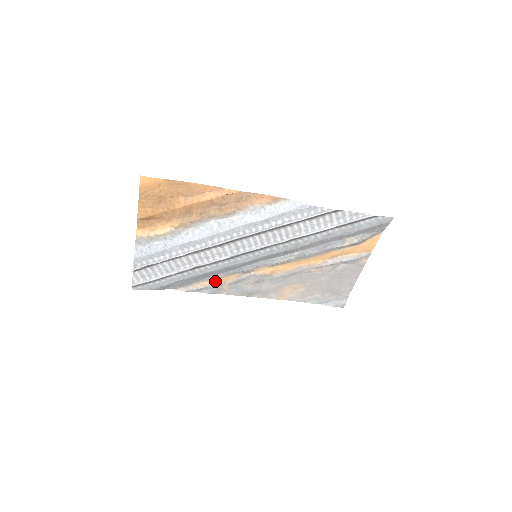
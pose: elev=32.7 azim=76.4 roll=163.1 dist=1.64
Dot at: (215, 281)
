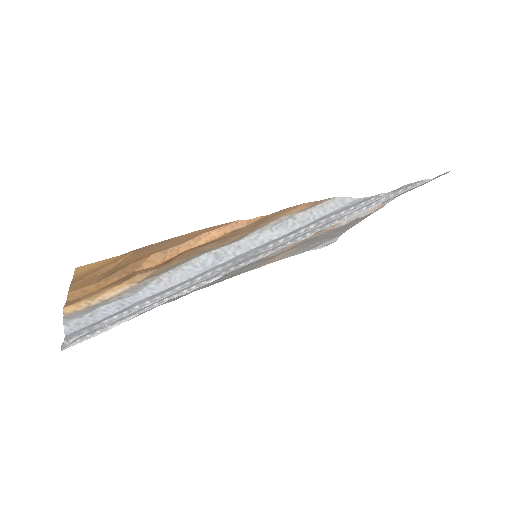
Dot at: occluded
